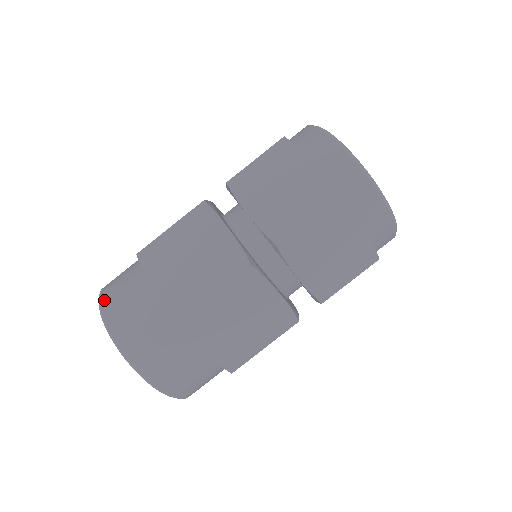
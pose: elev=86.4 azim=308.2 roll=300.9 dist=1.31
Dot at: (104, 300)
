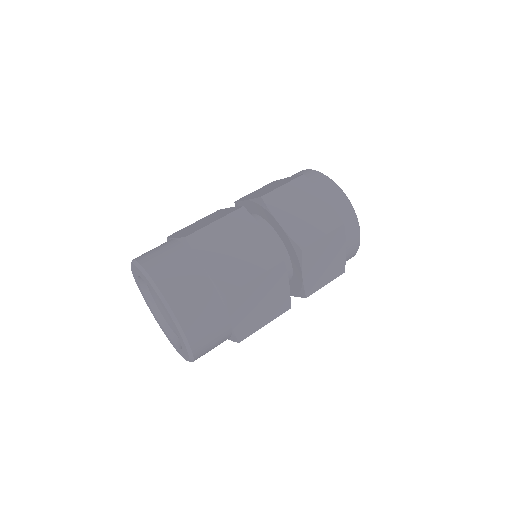
Dot at: occluded
